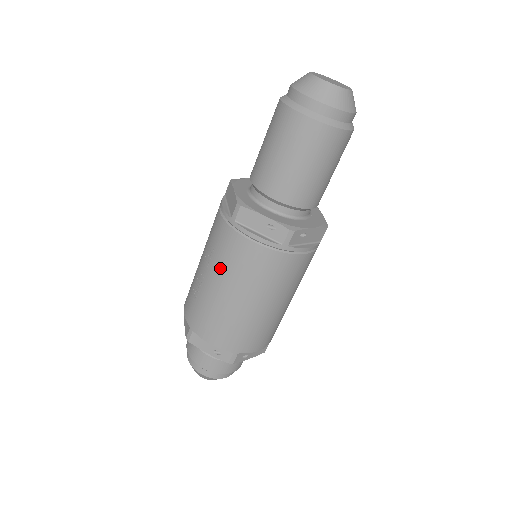
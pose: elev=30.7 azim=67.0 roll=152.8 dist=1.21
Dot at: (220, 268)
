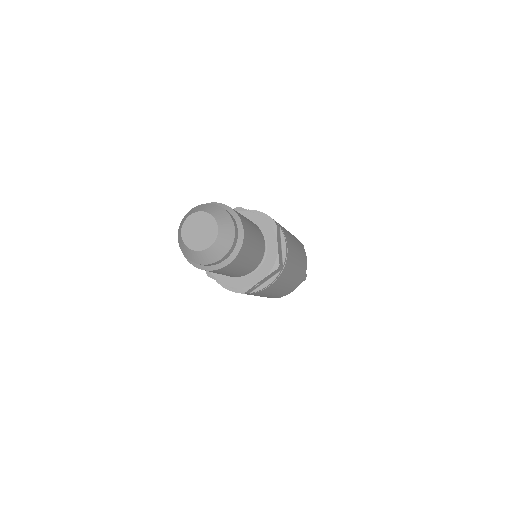
Dot at: occluded
